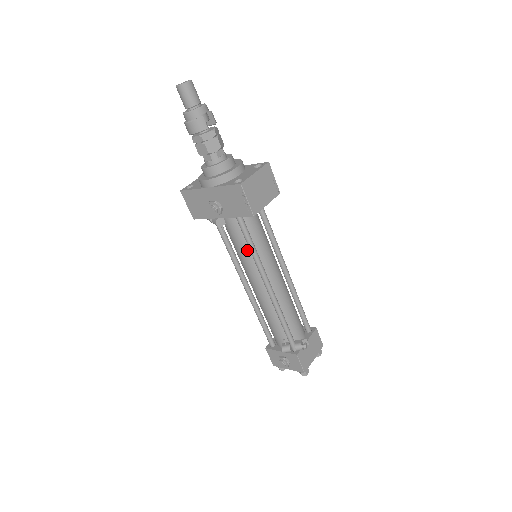
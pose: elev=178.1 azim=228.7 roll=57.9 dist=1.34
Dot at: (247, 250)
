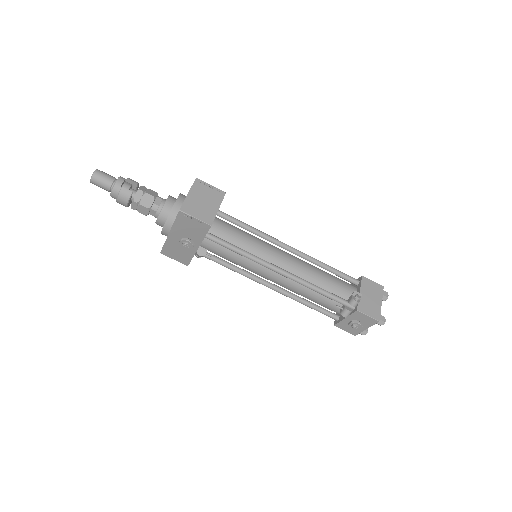
Dot at: (240, 257)
